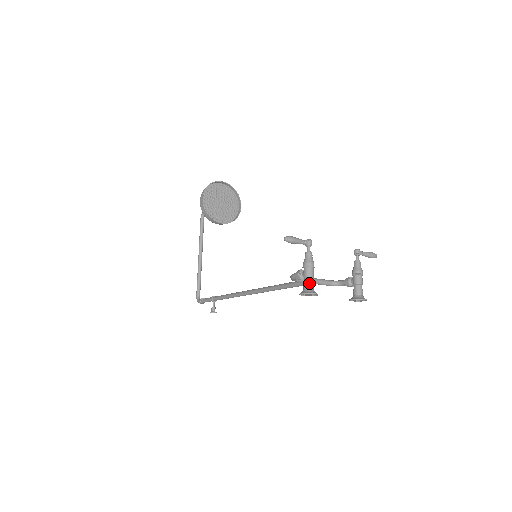
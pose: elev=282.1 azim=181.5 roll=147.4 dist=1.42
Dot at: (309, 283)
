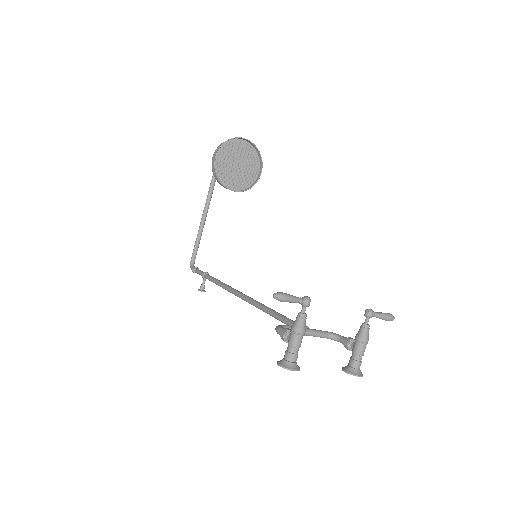
Dot at: (292, 354)
